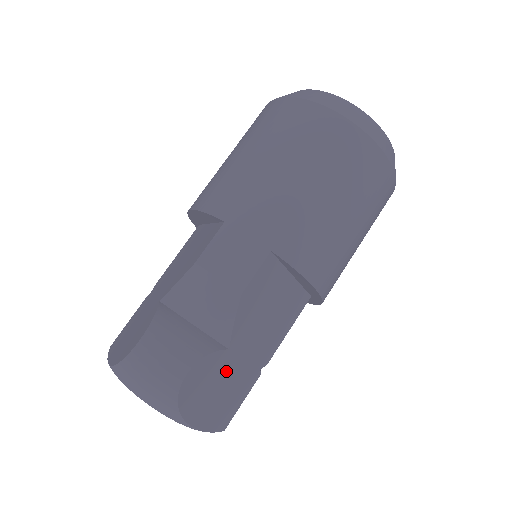
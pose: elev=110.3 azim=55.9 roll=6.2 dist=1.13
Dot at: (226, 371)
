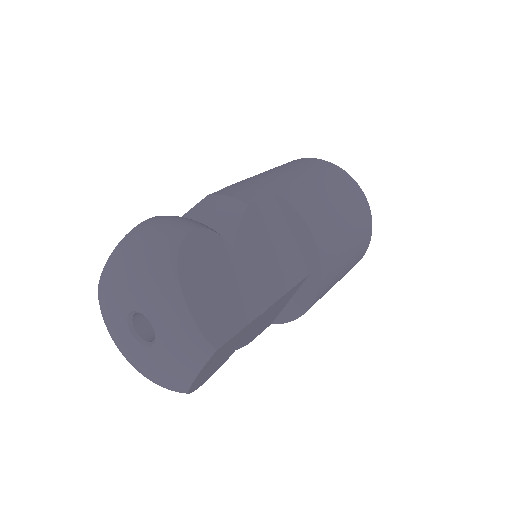
Dot at: (227, 269)
